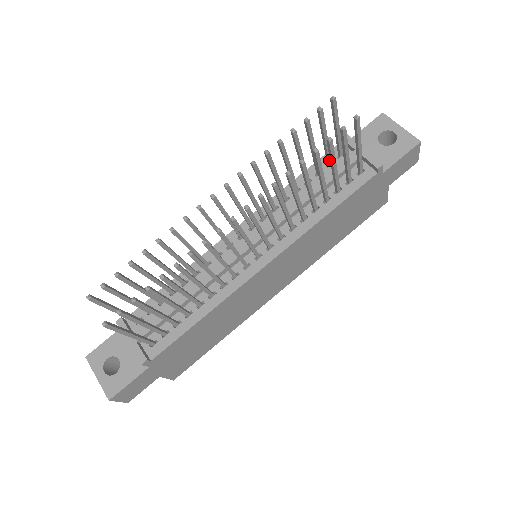
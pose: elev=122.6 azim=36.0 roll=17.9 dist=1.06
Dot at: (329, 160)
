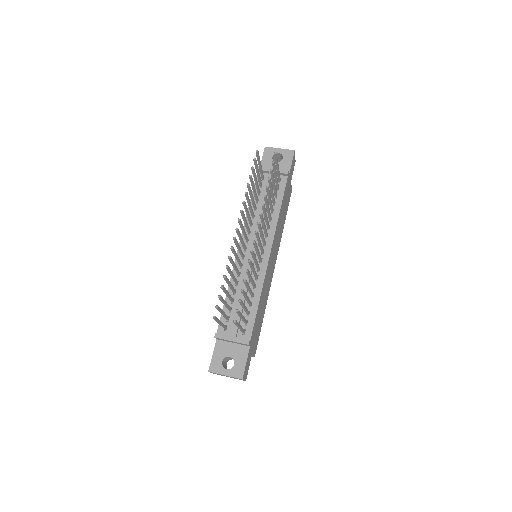
Dot at: (261, 184)
